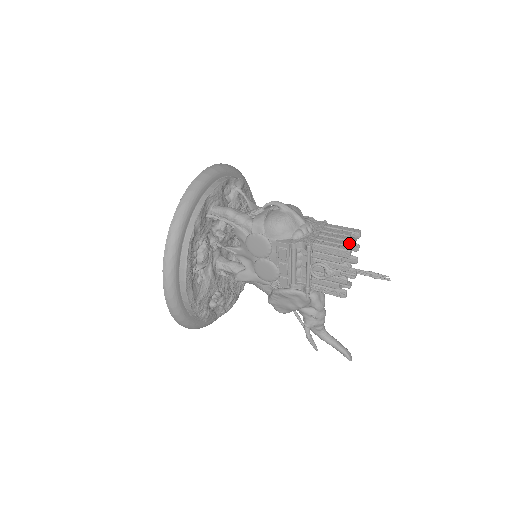
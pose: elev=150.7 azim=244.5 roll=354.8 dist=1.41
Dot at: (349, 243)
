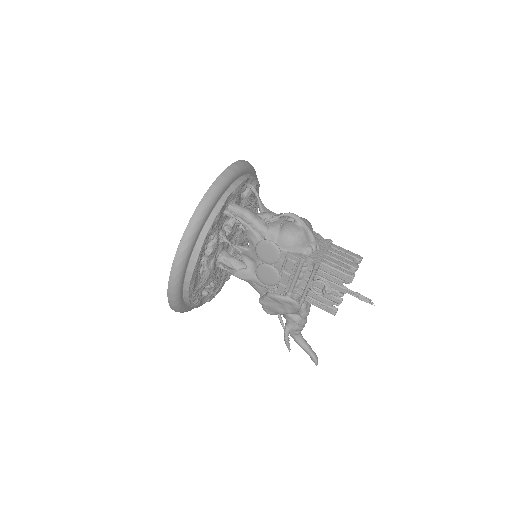
Dot at: occluded
